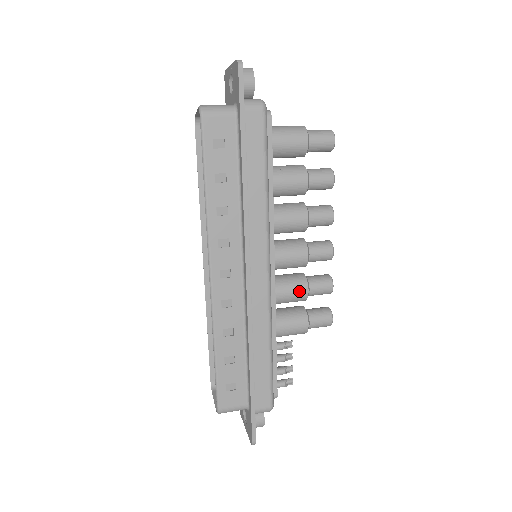
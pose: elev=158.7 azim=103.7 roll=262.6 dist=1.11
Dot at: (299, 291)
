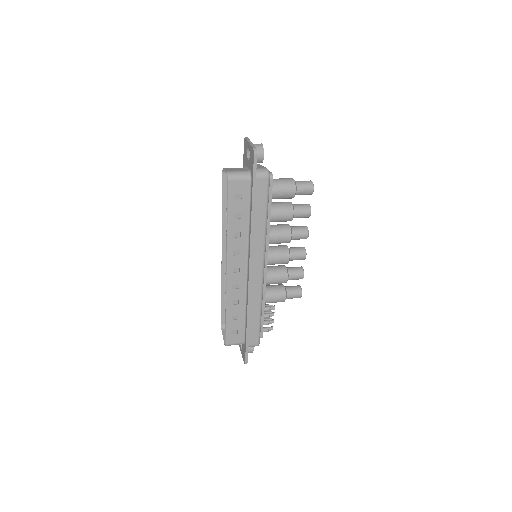
Dot at: (282, 279)
